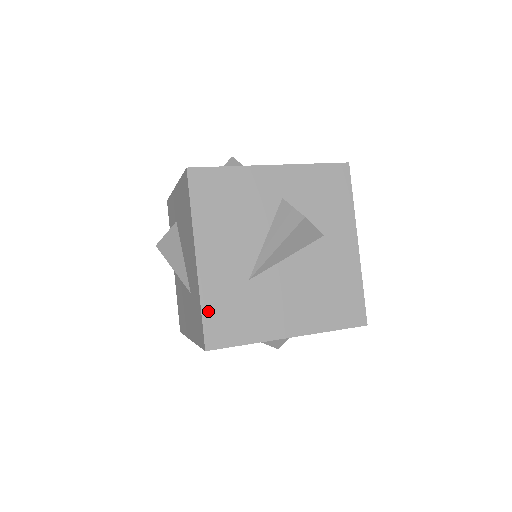
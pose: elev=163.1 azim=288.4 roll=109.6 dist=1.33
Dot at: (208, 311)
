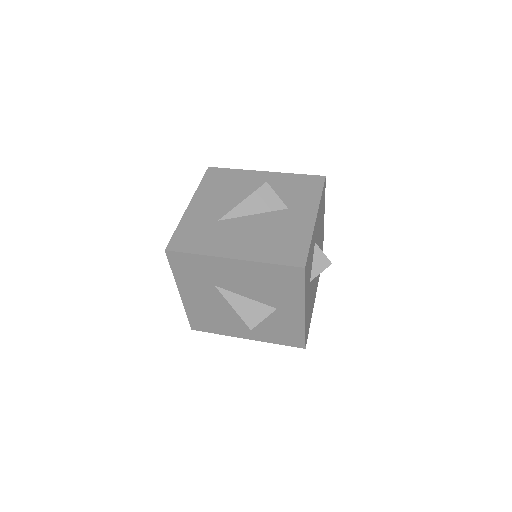
Dot at: (180, 230)
